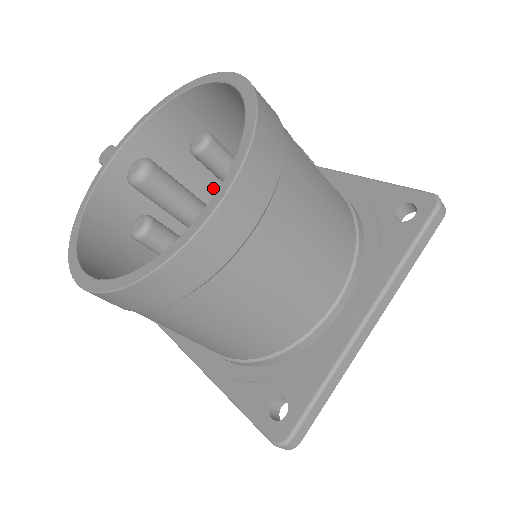
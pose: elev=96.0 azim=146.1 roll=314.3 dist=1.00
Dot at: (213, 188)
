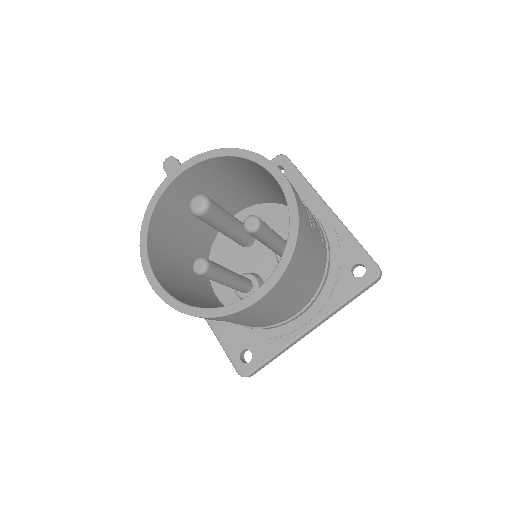
Dot at: (238, 191)
